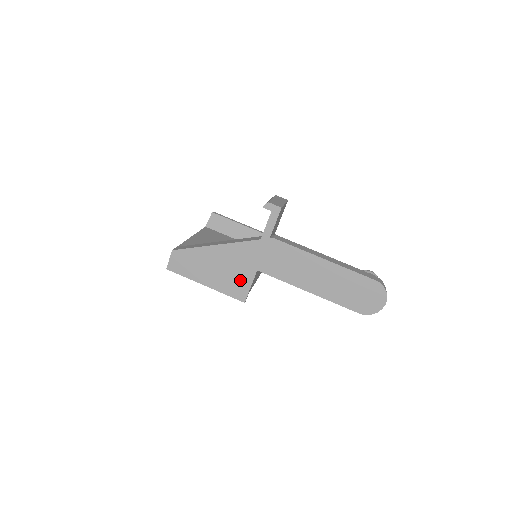
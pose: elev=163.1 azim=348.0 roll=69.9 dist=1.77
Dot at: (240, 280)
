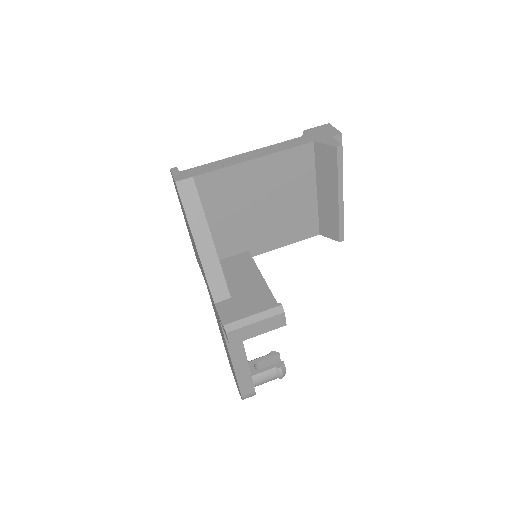
Dot at: occluded
